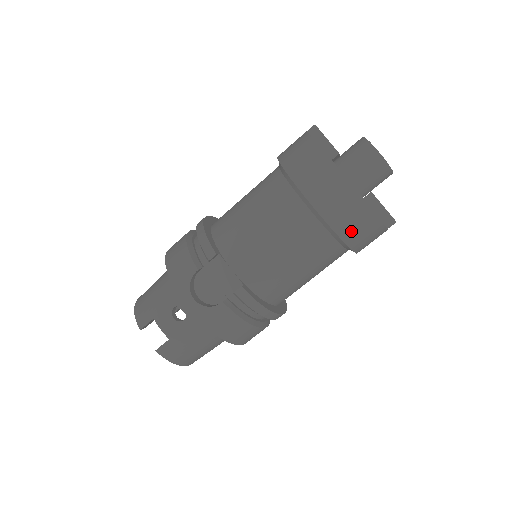
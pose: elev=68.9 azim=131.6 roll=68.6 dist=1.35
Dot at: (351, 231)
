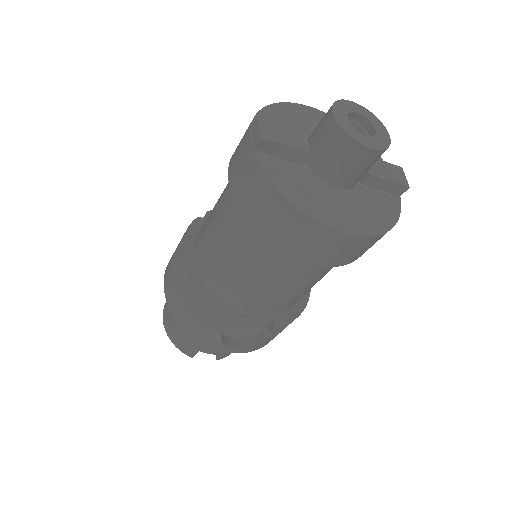
Dot at: occluded
